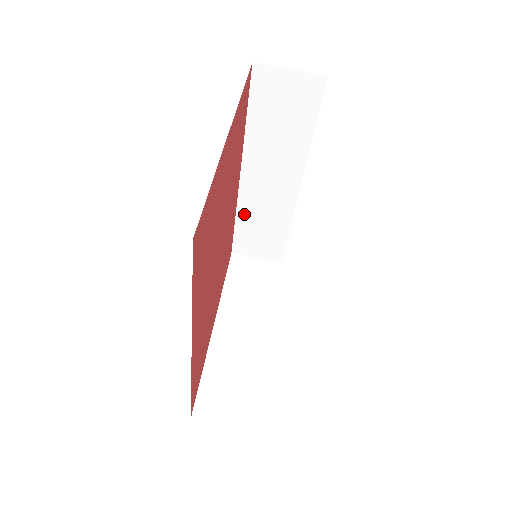
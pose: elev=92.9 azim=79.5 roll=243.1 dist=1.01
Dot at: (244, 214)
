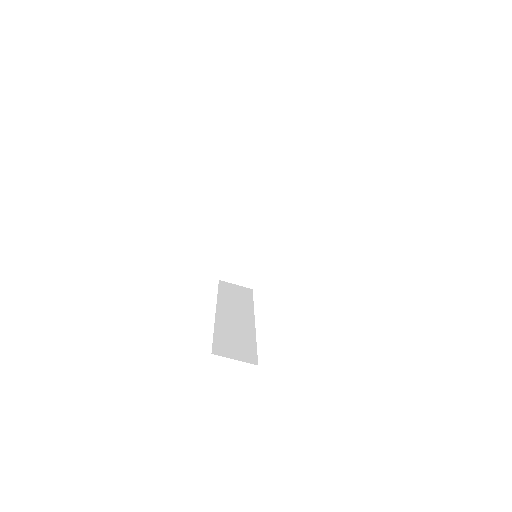
Dot at: occluded
